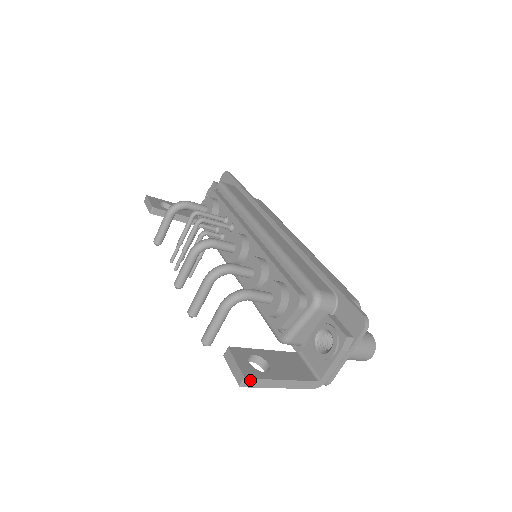
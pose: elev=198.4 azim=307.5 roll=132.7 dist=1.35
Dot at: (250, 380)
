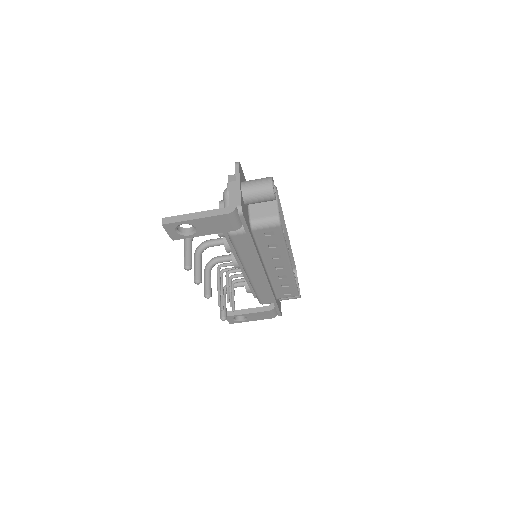
Dot at: (167, 219)
